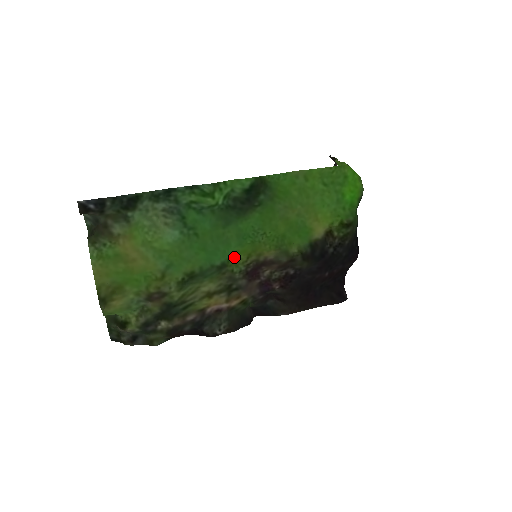
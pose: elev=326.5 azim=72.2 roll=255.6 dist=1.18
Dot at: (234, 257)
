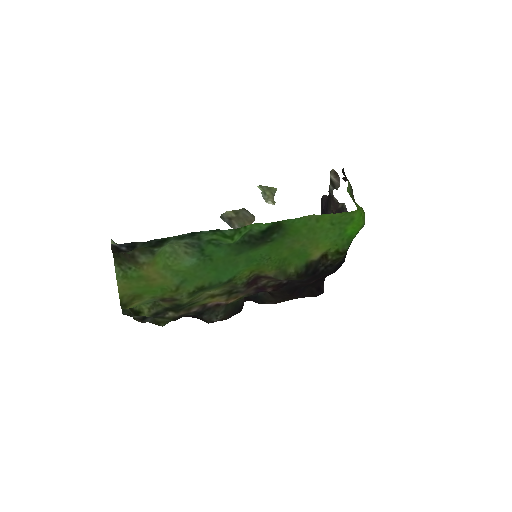
Dot at: (240, 274)
